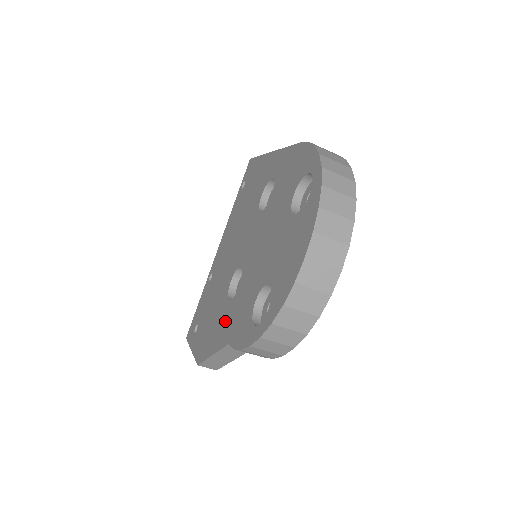
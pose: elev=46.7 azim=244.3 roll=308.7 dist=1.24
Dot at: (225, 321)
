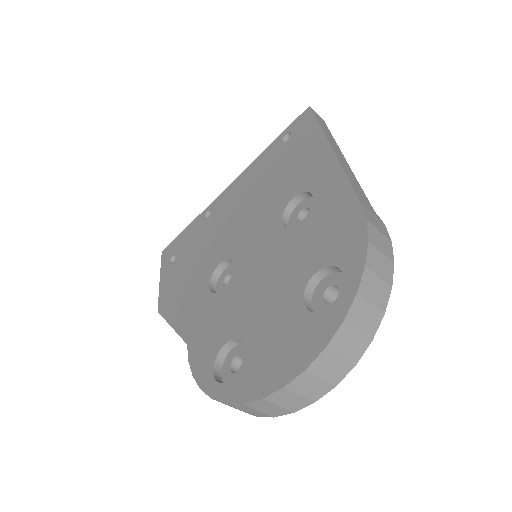
Dot at: (196, 309)
